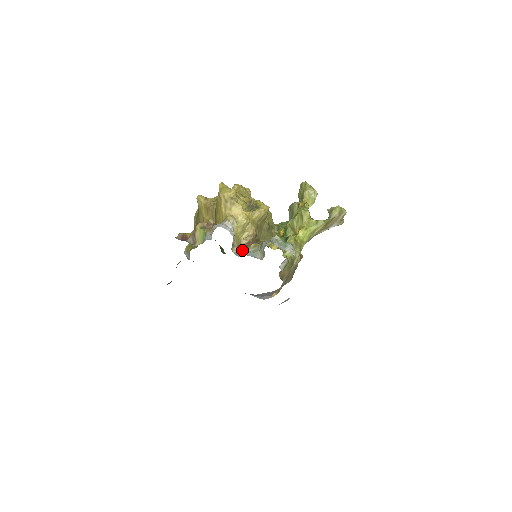
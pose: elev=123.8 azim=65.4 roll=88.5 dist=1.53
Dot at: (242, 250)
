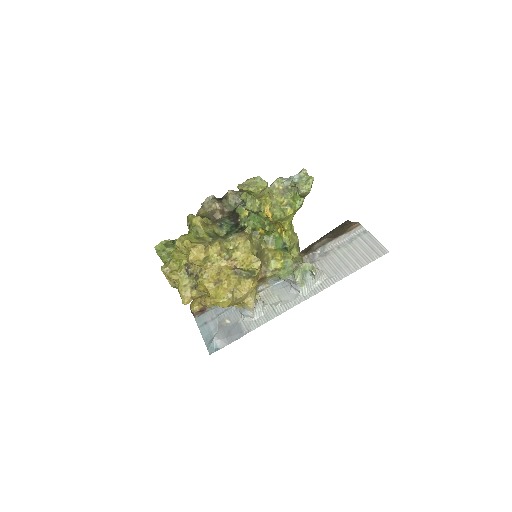
Dot at: (260, 283)
